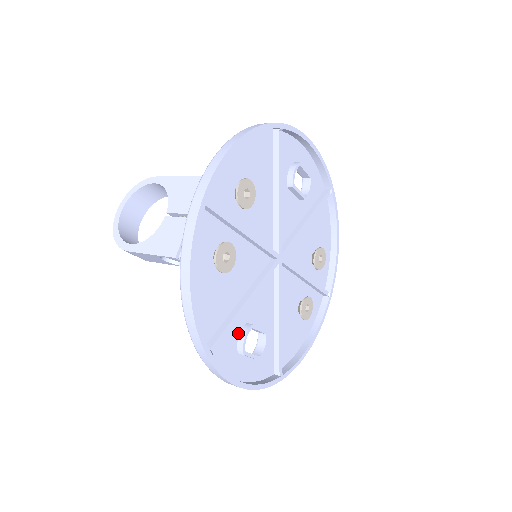
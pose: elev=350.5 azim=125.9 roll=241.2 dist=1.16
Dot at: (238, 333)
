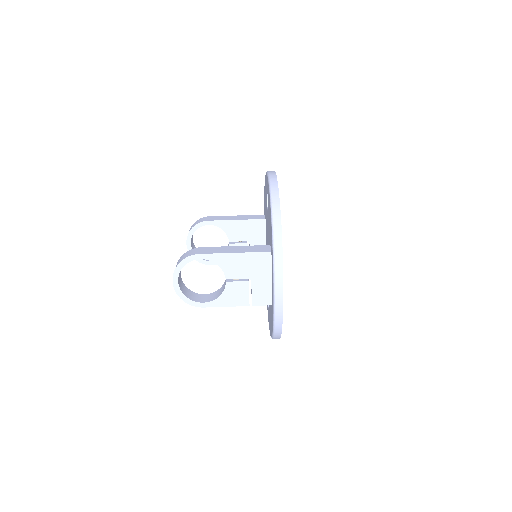
Dot at: occluded
